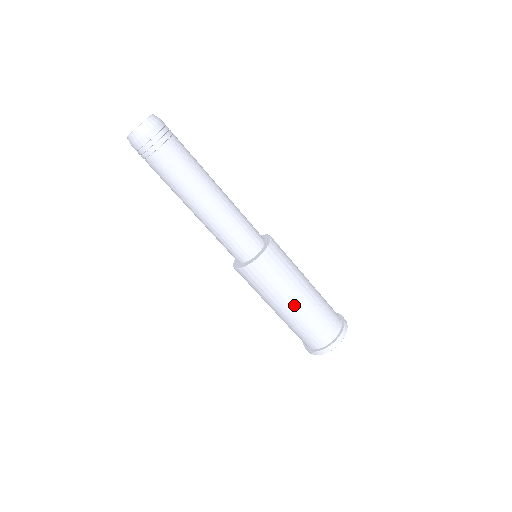
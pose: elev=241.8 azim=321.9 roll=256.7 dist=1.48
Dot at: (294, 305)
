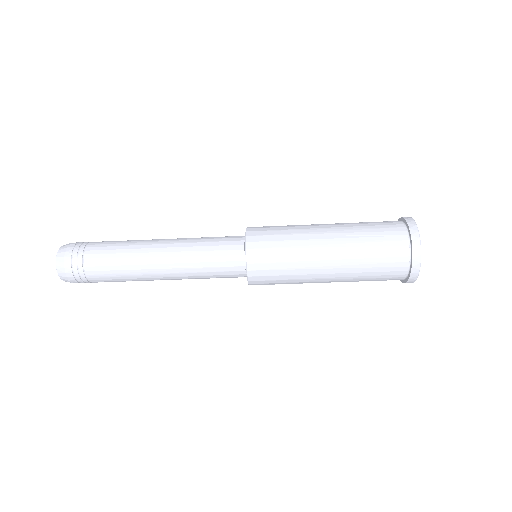
Dot at: (329, 264)
